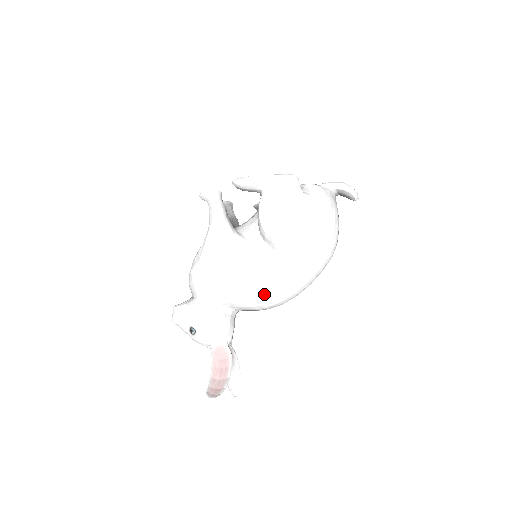
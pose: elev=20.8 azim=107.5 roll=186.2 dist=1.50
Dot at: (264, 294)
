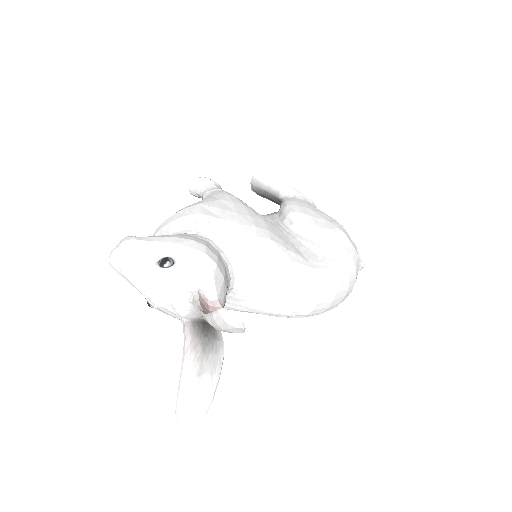
Dot at: (292, 268)
